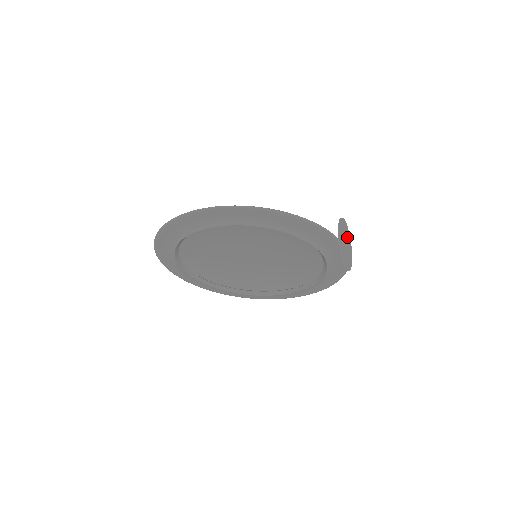
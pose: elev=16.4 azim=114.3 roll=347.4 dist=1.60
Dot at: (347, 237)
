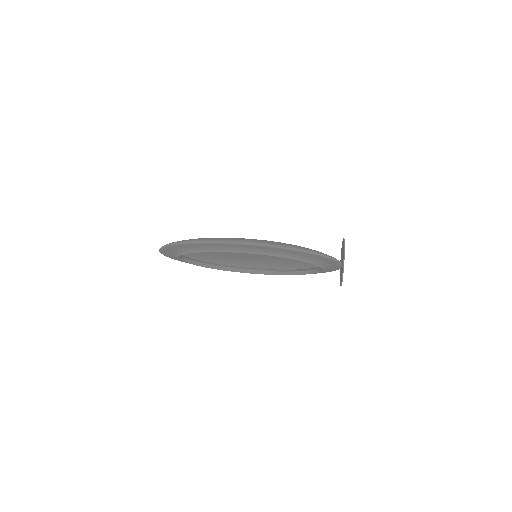
Dot at: occluded
